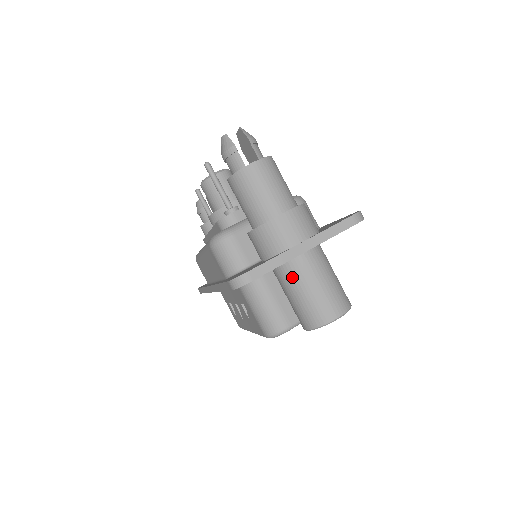
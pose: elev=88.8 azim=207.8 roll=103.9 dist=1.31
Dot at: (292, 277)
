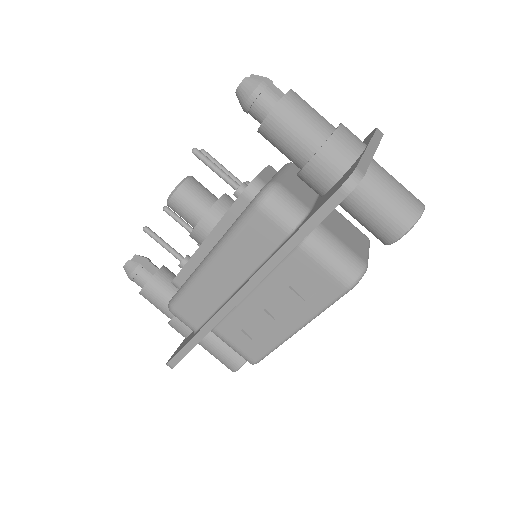
Dot at: (373, 182)
